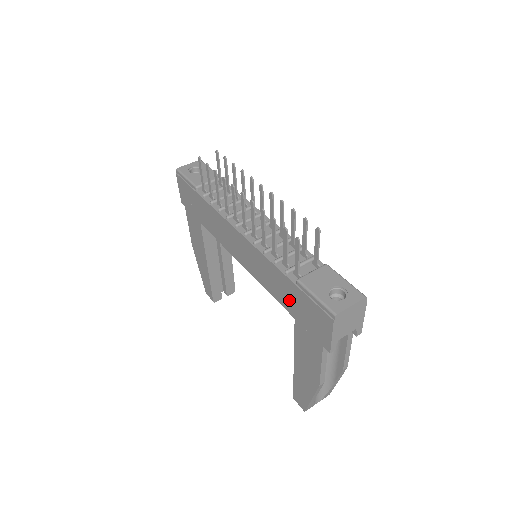
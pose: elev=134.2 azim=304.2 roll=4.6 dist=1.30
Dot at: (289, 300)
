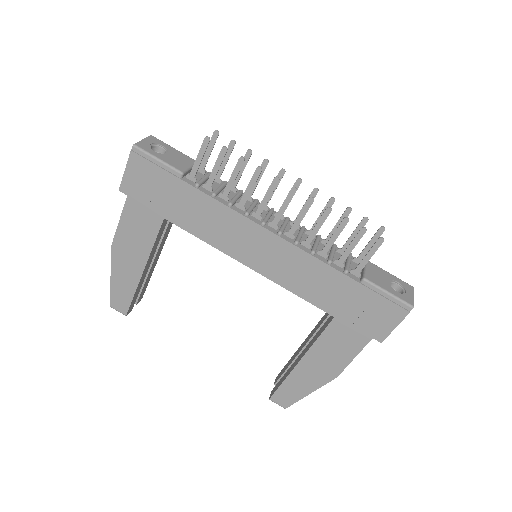
Dot at: (336, 300)
